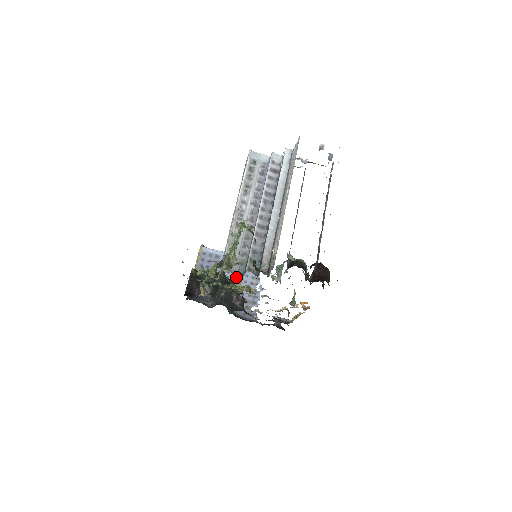
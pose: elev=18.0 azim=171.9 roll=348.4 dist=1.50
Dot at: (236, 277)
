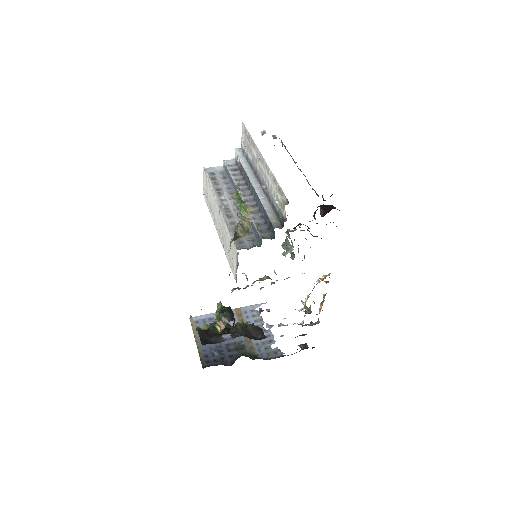
Dot at: occluded
